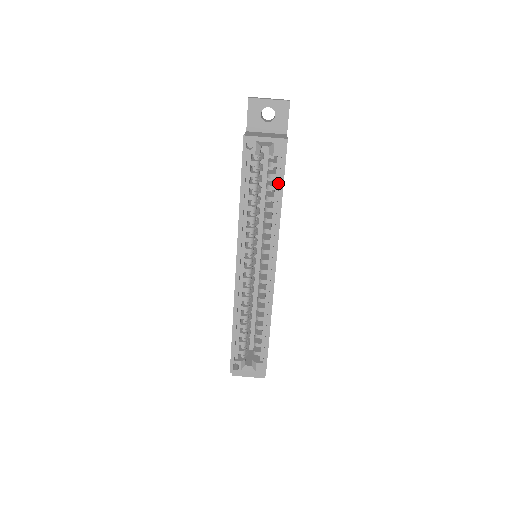
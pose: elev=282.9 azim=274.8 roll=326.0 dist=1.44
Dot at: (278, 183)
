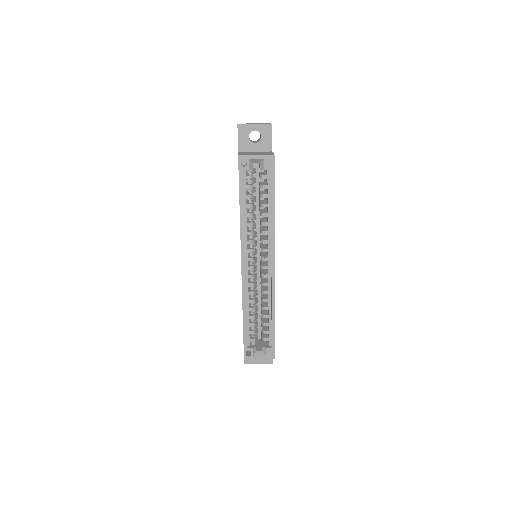
Dot at: (270, 192)
